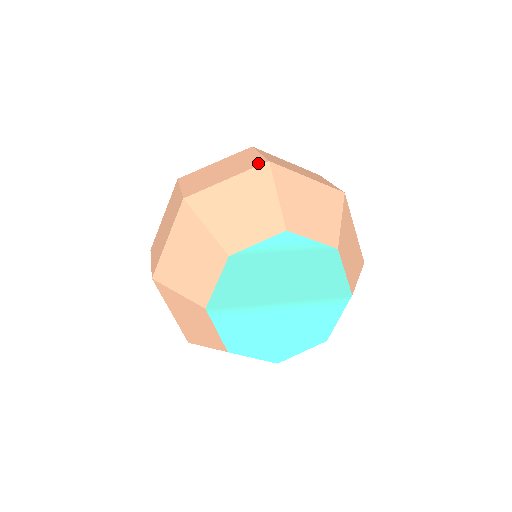
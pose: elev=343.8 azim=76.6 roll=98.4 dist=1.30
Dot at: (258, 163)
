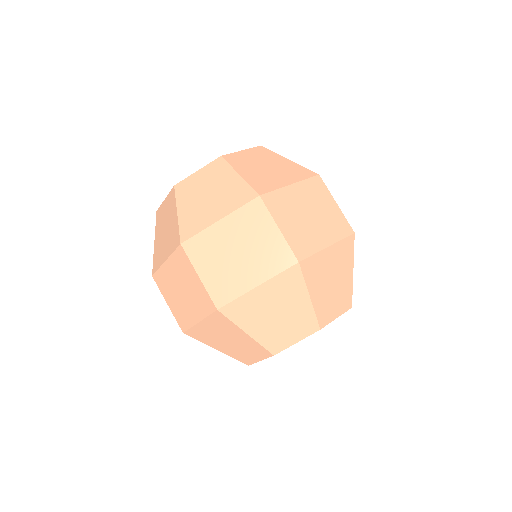
Dot at: (286, 262)
